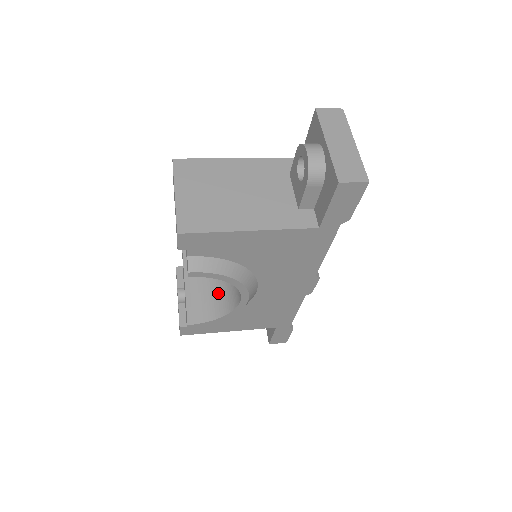
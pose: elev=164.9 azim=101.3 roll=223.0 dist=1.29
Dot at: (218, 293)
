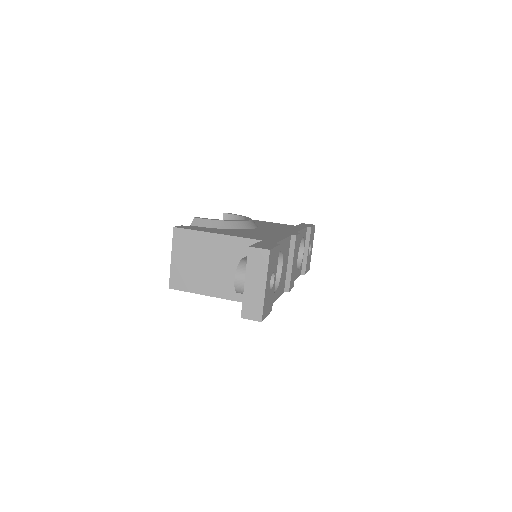
Dot at: occluded
